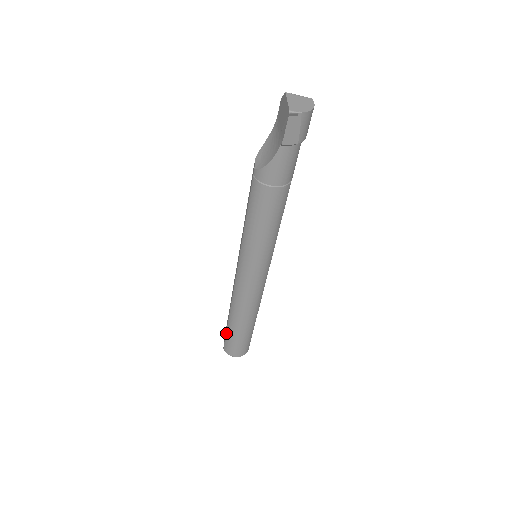
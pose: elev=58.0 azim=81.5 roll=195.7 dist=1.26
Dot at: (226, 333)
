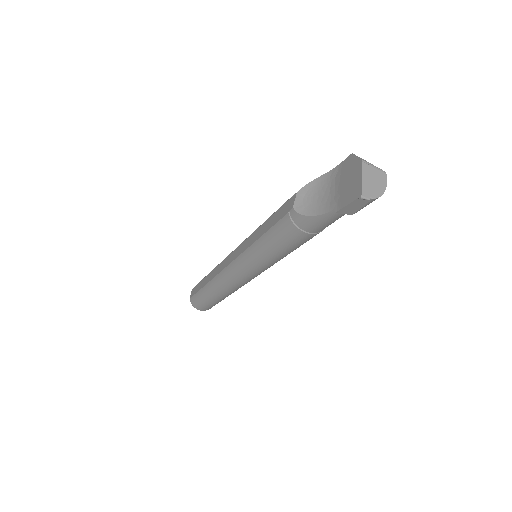
Dot at: (198, 292)
